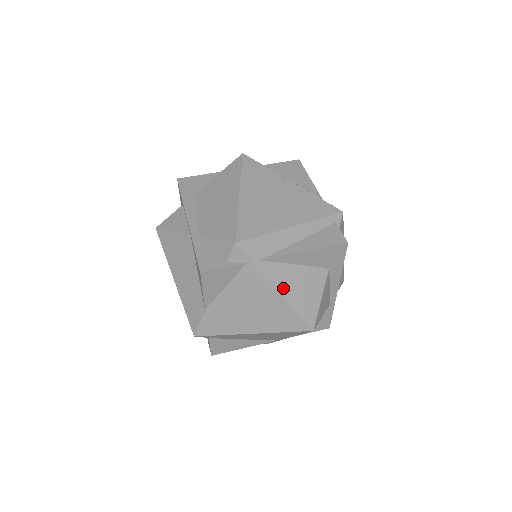
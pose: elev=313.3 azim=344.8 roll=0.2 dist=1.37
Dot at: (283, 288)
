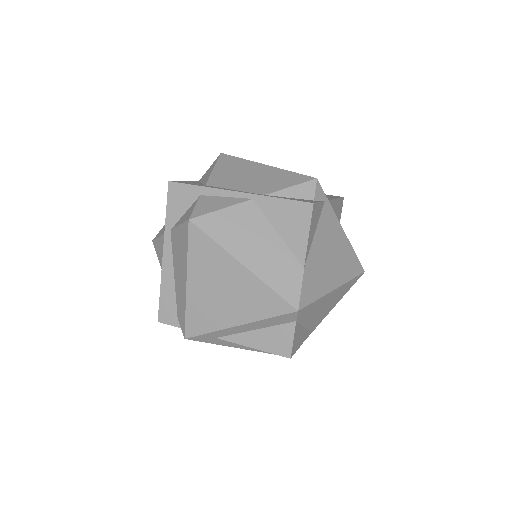
Dot at: occluded
